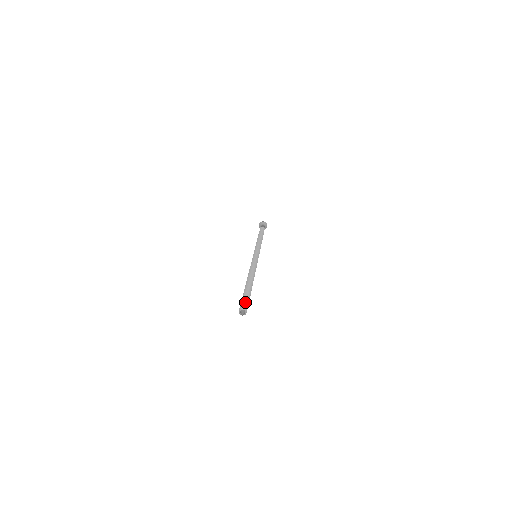
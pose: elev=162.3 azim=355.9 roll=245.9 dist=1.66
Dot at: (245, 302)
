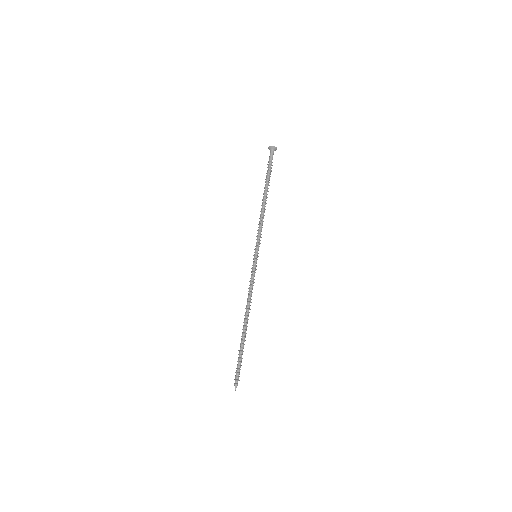
Dot at: (236, 372)
